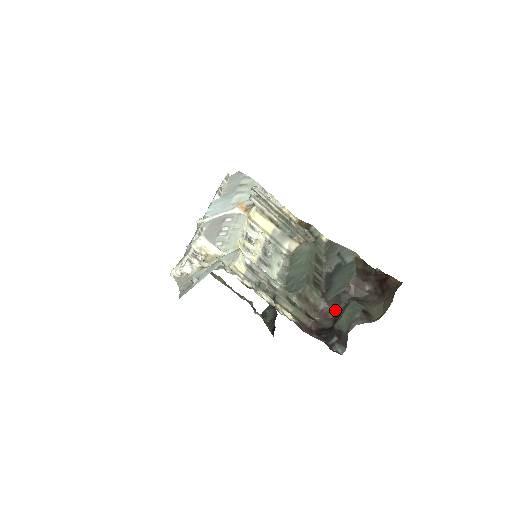
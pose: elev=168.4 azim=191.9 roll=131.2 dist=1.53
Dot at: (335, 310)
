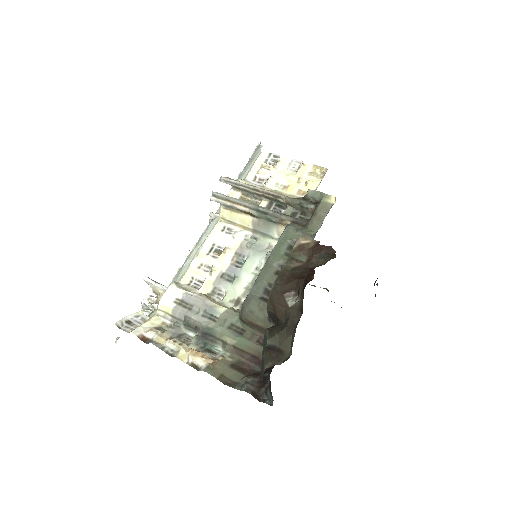
Dot at: occluded
